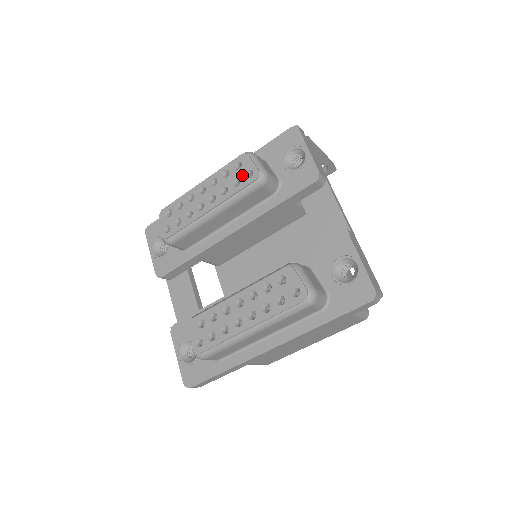
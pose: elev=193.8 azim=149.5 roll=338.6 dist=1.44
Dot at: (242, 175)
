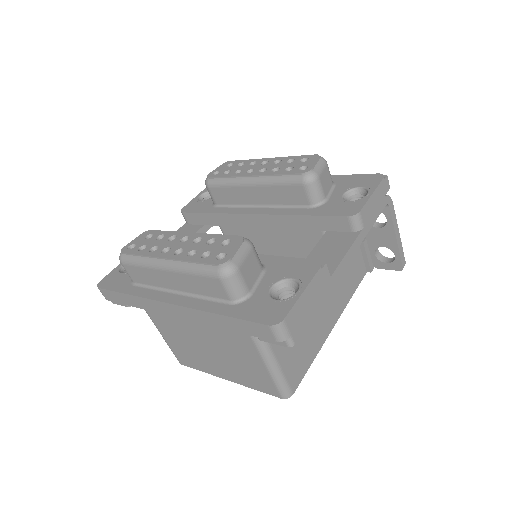
Dot at: (298, 166)
